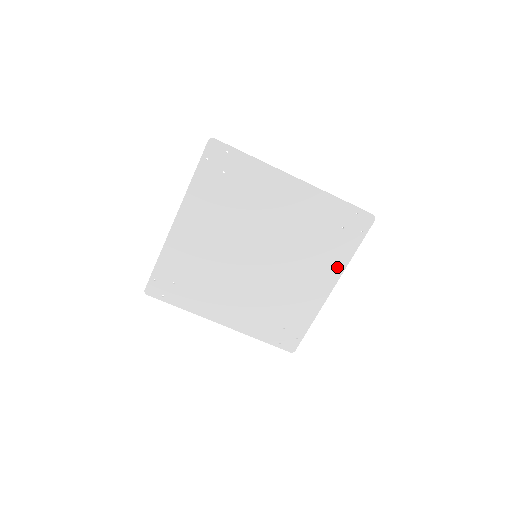
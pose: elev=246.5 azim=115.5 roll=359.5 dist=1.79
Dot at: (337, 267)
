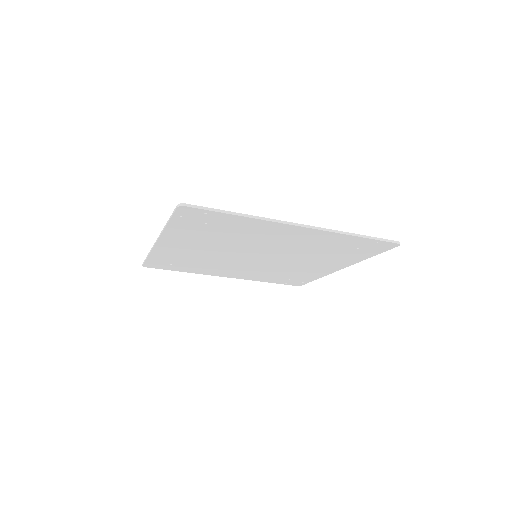
Dot at: (348, 262)
